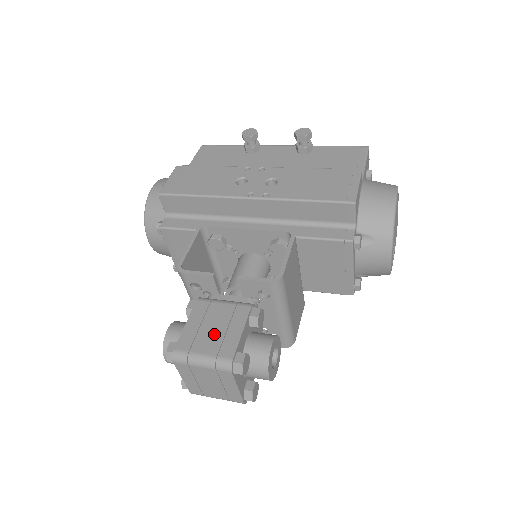
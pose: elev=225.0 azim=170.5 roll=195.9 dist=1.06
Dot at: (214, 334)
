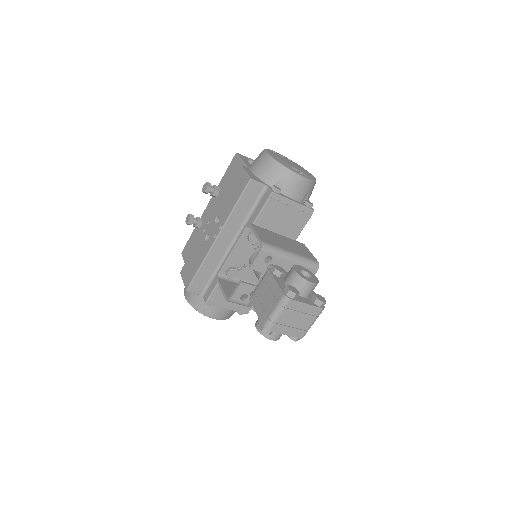
Dot at: (268, 299)
